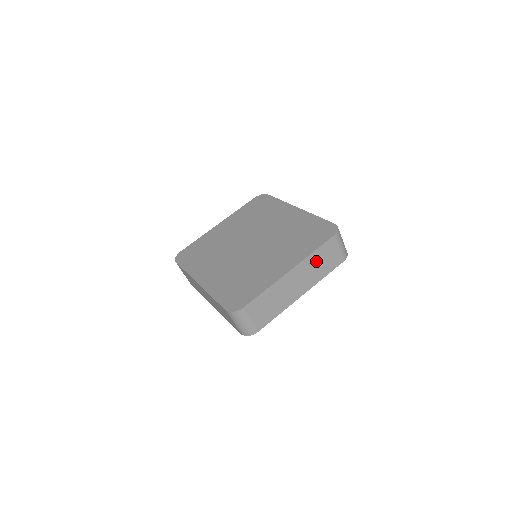
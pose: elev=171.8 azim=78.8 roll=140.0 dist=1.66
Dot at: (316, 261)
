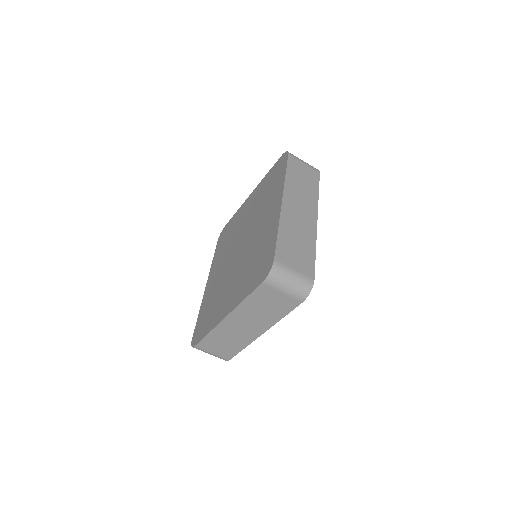
Dot at: (256, 307)
